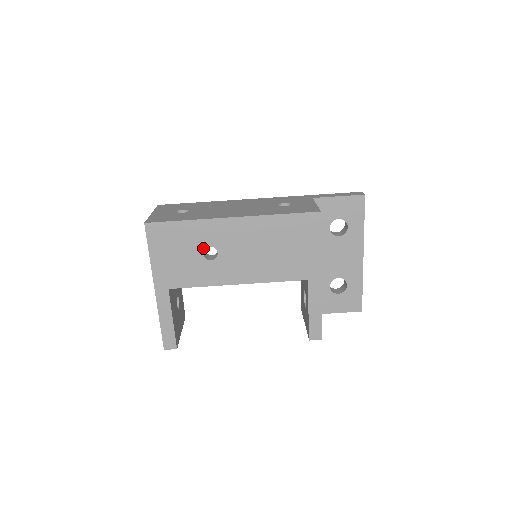
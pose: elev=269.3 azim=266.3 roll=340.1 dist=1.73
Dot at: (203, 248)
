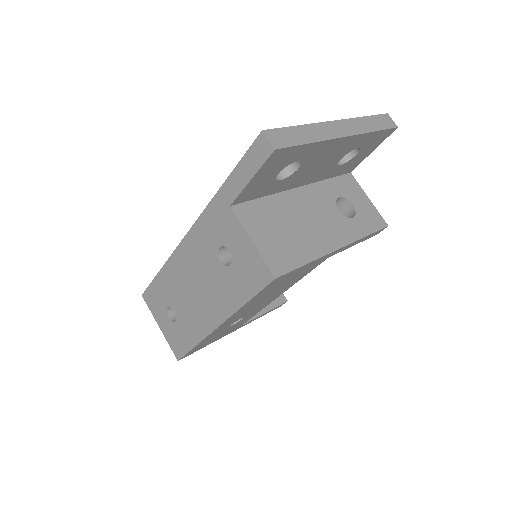
Dot at: (228, 327)
